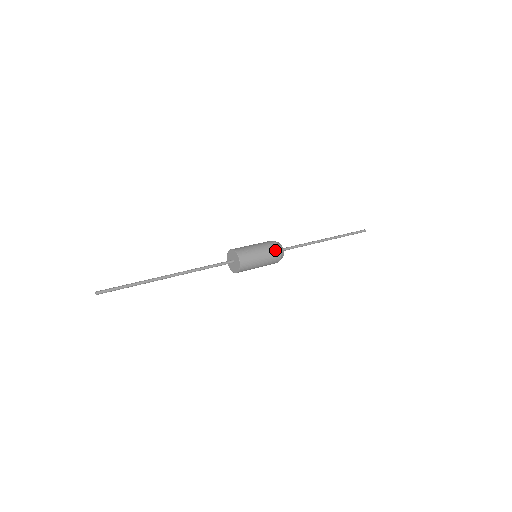
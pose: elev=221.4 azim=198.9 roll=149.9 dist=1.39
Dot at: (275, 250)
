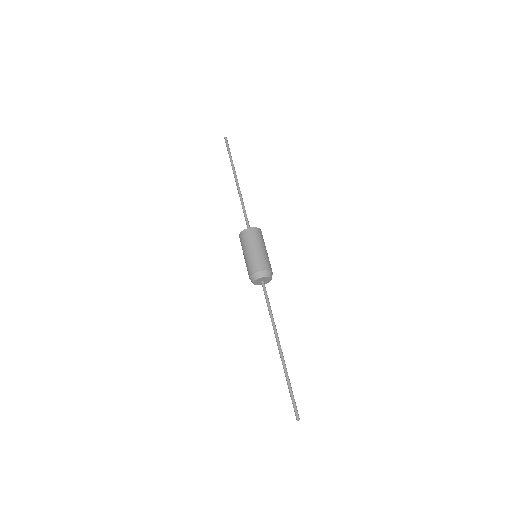
Dot at: (270, 266)
